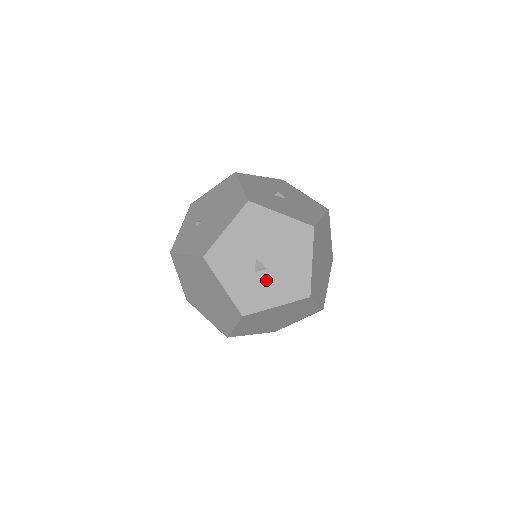
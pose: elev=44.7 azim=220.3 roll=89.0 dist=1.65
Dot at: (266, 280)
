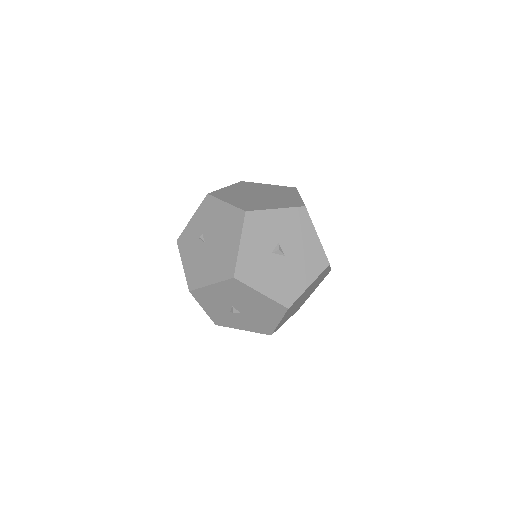
Dot at: (238, 317)
